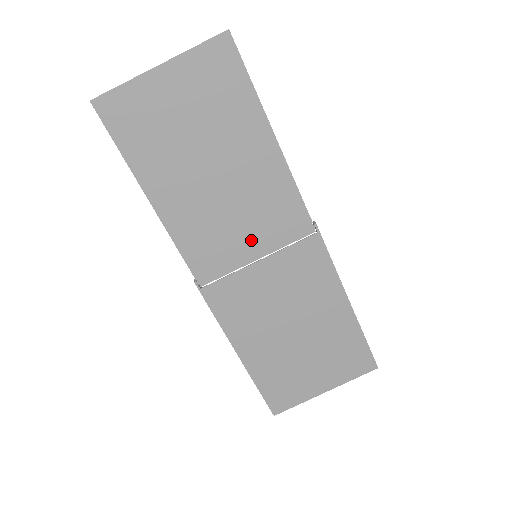
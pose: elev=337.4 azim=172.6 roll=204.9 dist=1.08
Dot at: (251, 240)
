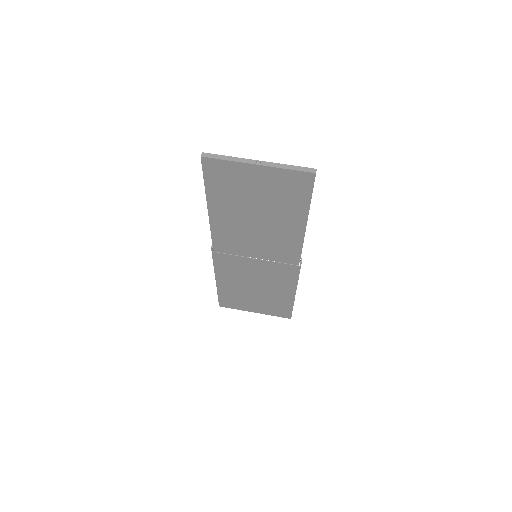
Dot at: (258, 250)
